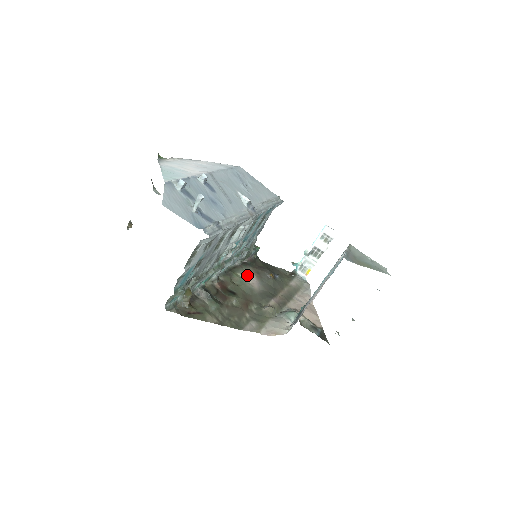
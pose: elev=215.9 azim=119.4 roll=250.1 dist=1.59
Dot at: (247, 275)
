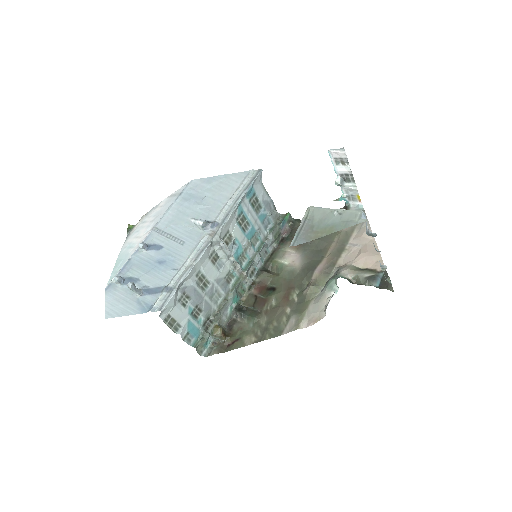
Dot at: (285, 255)
